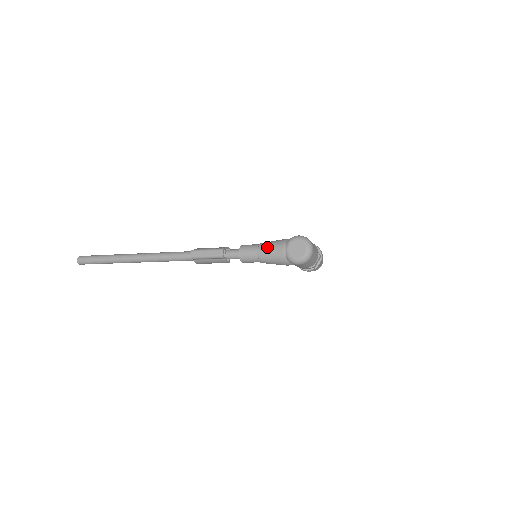
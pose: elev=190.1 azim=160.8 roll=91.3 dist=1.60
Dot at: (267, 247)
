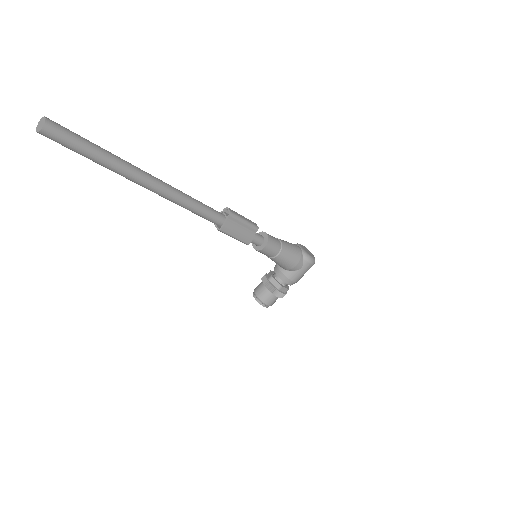
Dot at: (285, 241)
